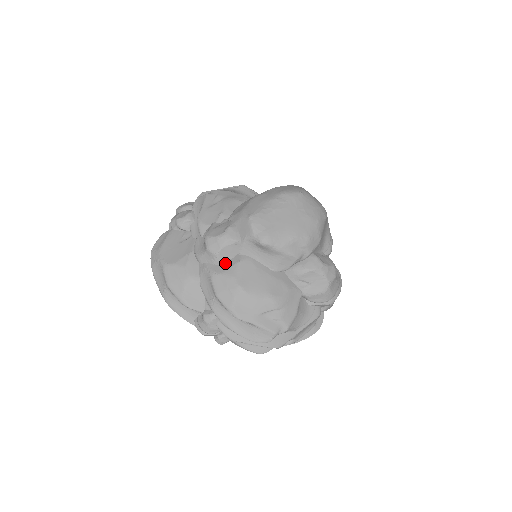
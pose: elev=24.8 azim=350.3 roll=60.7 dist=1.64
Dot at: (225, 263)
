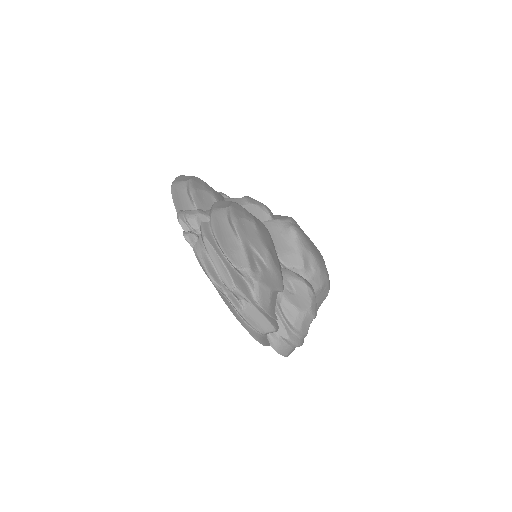
Dot at: occluded
